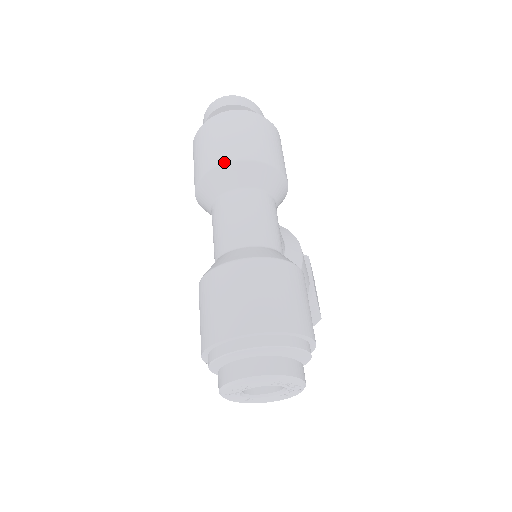
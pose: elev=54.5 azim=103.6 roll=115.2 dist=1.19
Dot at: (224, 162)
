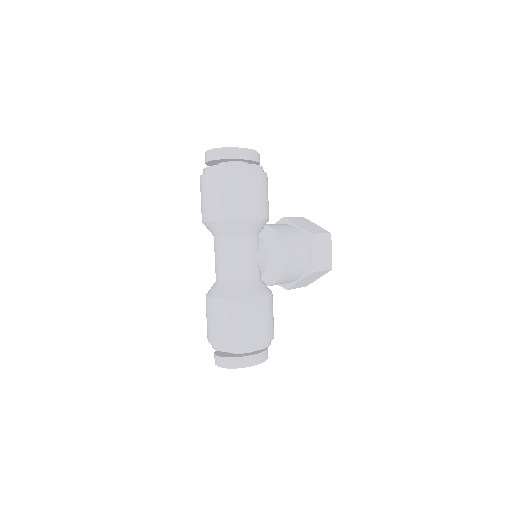
Dot at: (209, 220)
